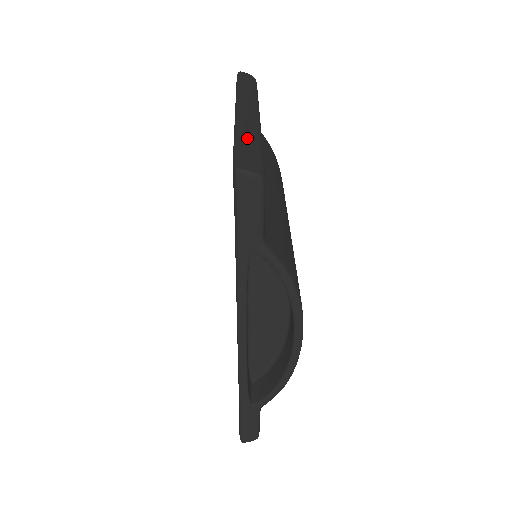
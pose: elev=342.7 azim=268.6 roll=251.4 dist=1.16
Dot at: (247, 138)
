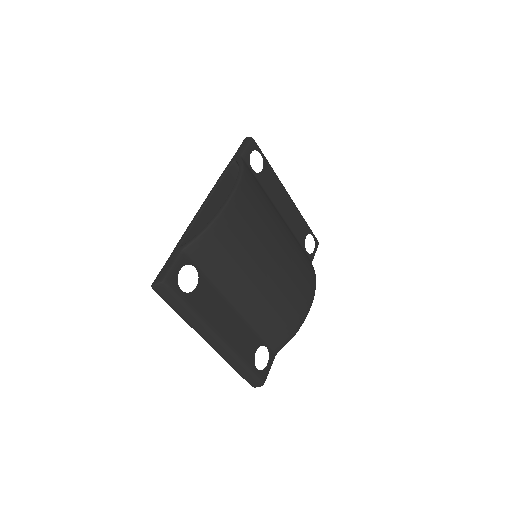
Dot at: occluded
